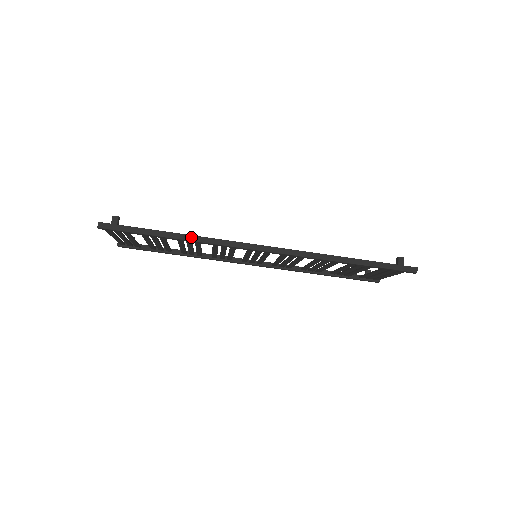
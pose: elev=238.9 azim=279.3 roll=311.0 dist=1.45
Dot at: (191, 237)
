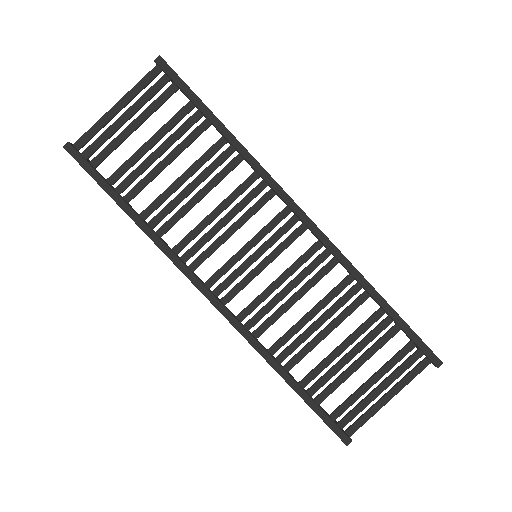
Dot at: (242, 145)
